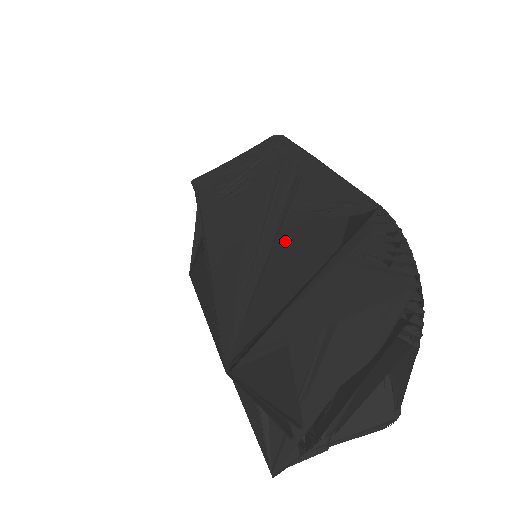
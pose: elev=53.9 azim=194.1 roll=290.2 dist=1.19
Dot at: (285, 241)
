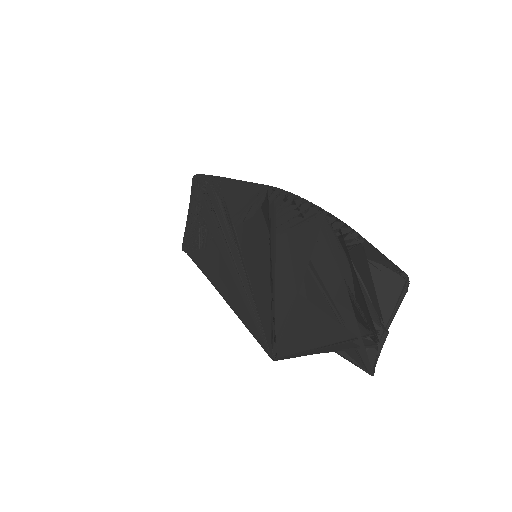
Dot at: (246, 253)
